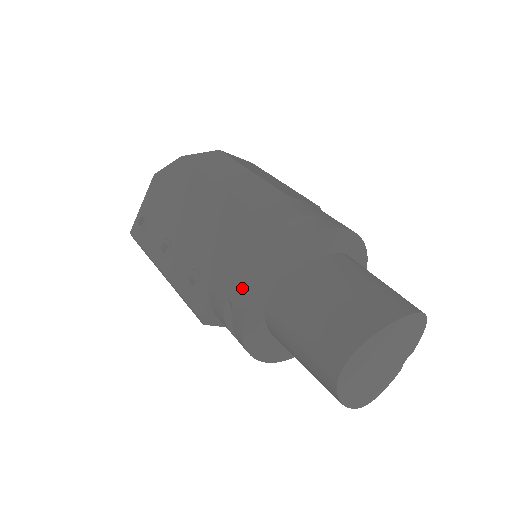
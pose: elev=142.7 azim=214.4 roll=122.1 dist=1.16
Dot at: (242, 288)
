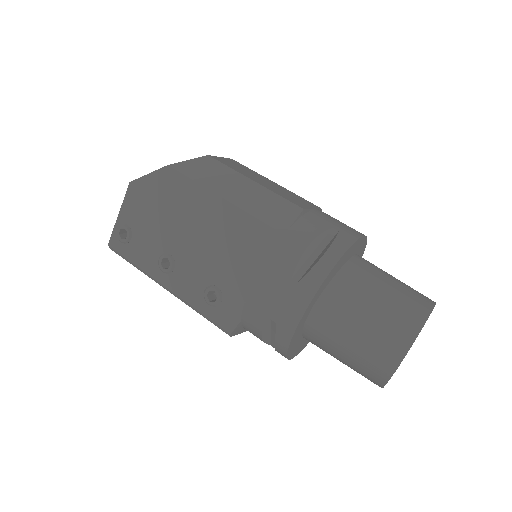
Dot at: (289, 311)
